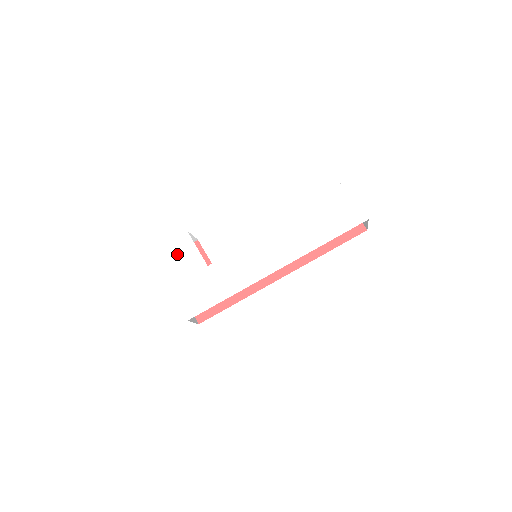
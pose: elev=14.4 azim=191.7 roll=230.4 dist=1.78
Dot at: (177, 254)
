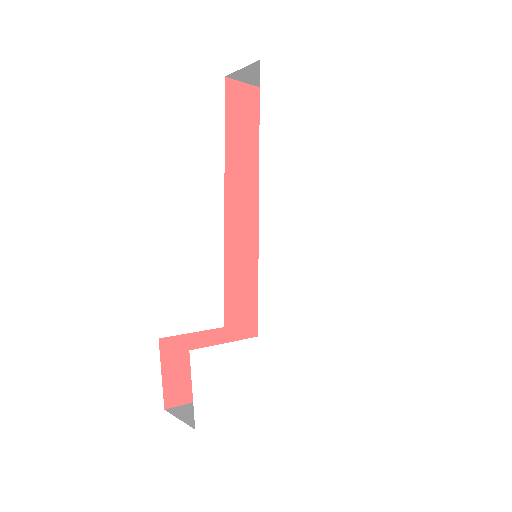
Dot at: (217, 384)
